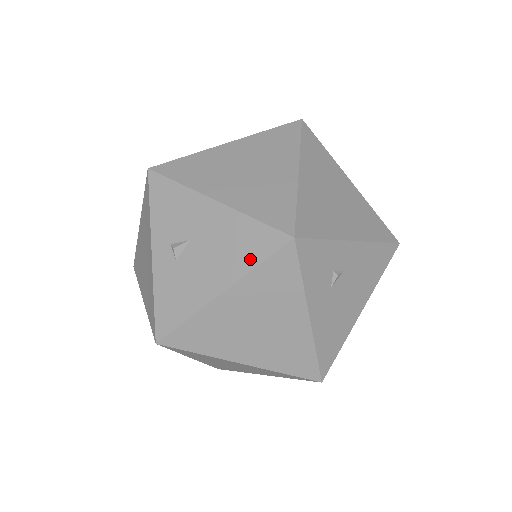
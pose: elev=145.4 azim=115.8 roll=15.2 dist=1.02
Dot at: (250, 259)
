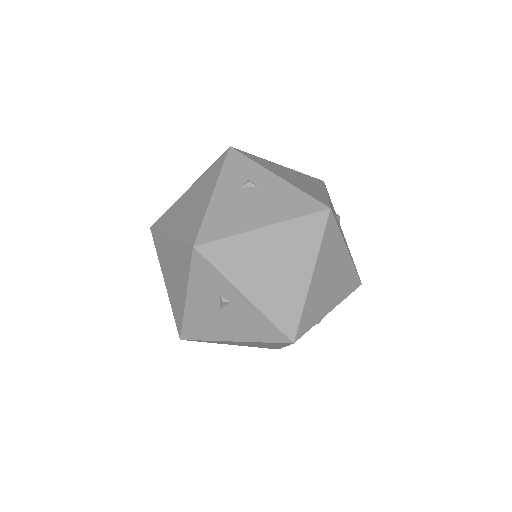
Dot at: occluded
